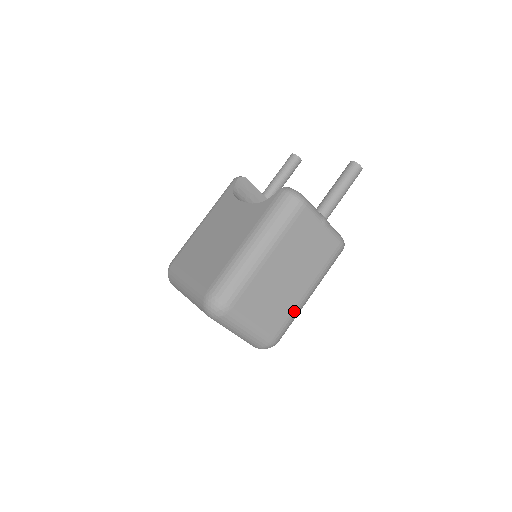
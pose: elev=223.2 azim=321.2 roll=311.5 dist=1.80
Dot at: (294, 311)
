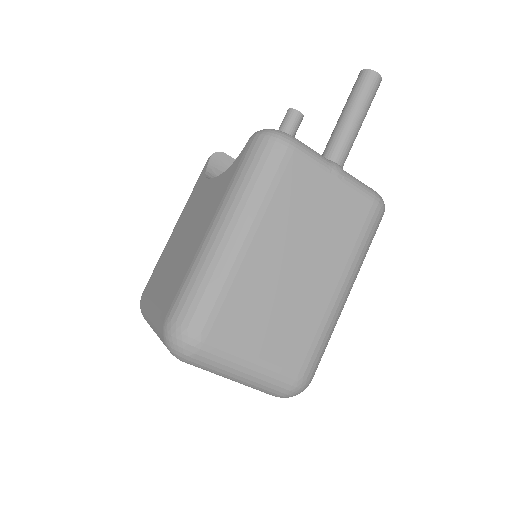
Dot at: (323, 325)
